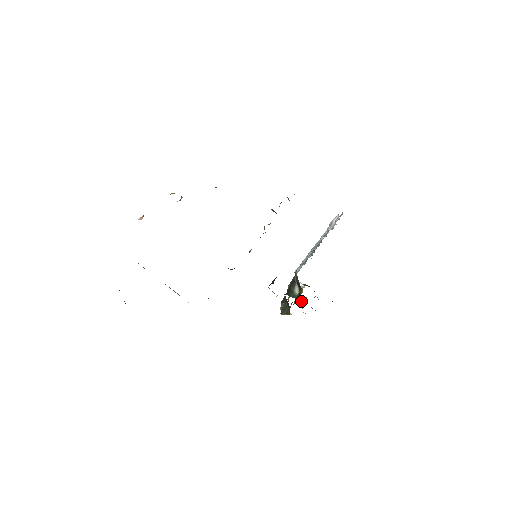
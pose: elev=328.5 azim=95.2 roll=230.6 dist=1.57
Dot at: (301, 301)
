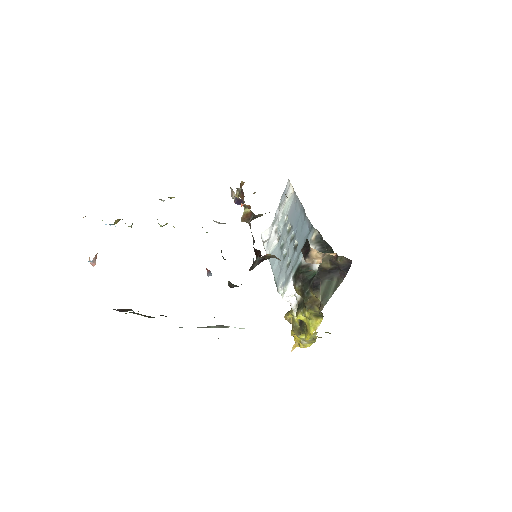
Dot at: (294, 339)
